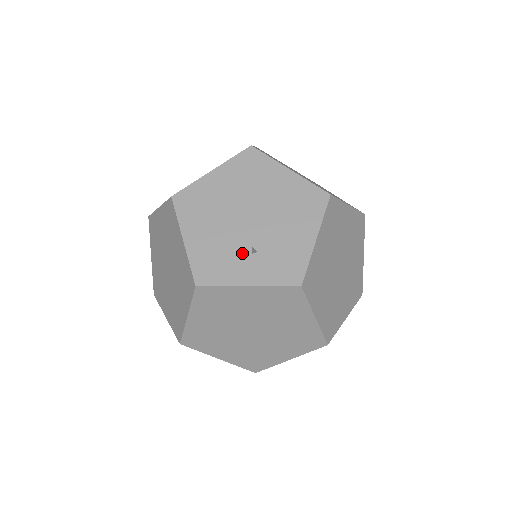
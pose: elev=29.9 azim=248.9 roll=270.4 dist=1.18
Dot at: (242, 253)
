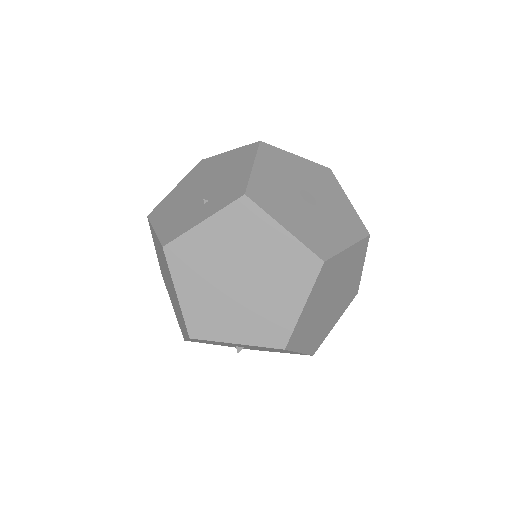
Dot at: (197, 208)
